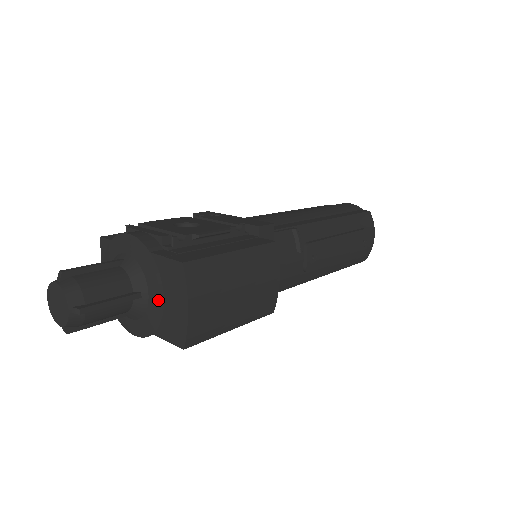
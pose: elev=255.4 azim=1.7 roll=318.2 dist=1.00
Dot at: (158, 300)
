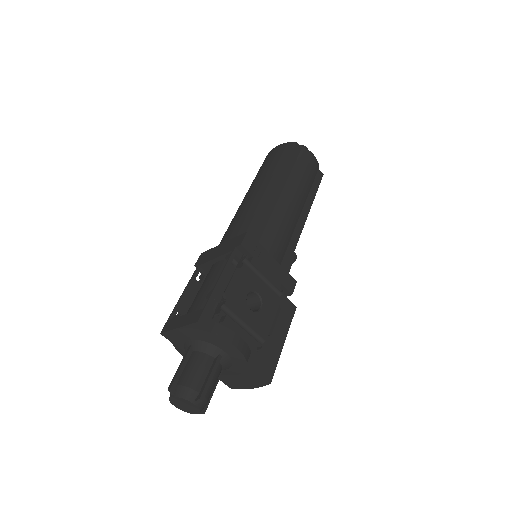
Dot at: (231, 373)
